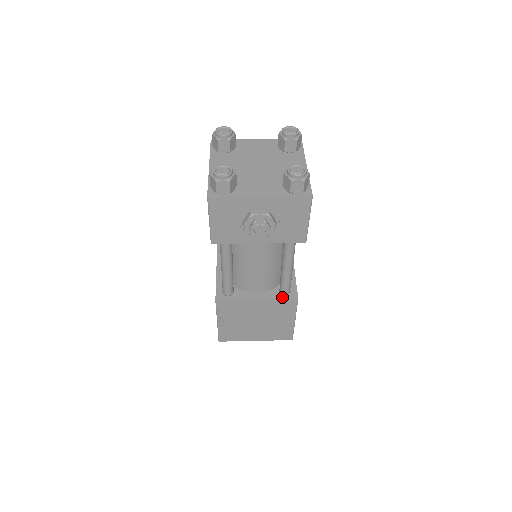
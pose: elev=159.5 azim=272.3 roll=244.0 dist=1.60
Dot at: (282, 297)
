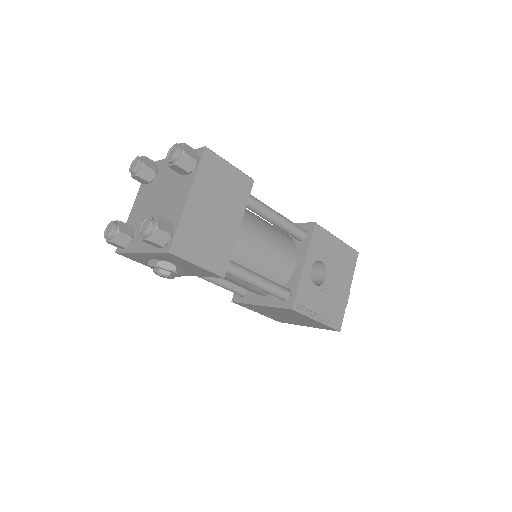
Dot at: (280, 304)
